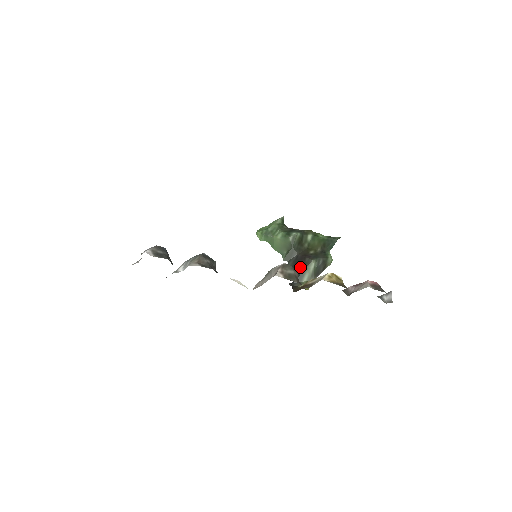
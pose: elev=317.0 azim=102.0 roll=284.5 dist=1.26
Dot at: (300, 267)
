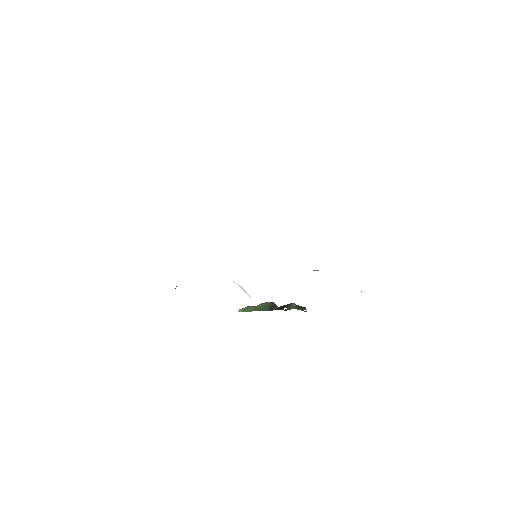
Dot at: (285, 306)
